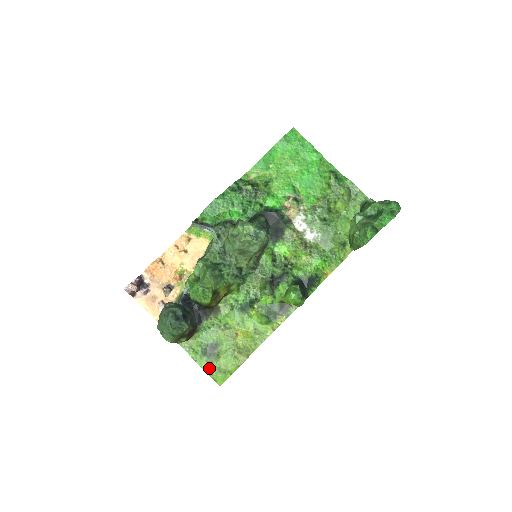
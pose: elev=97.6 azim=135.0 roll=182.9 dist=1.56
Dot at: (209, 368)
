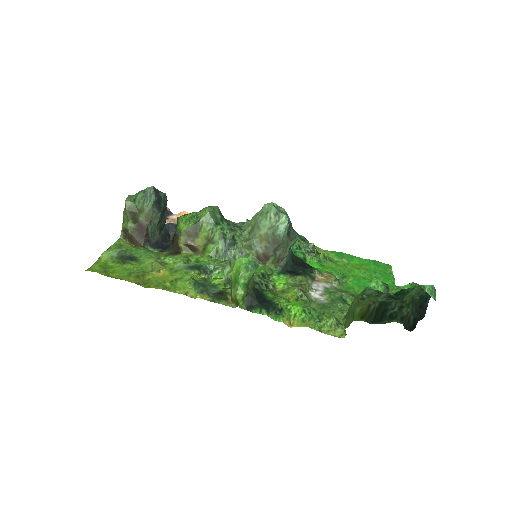
Dot at: (104, 261)
